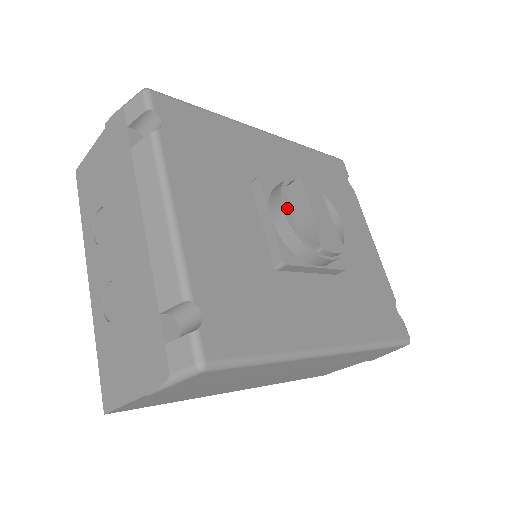
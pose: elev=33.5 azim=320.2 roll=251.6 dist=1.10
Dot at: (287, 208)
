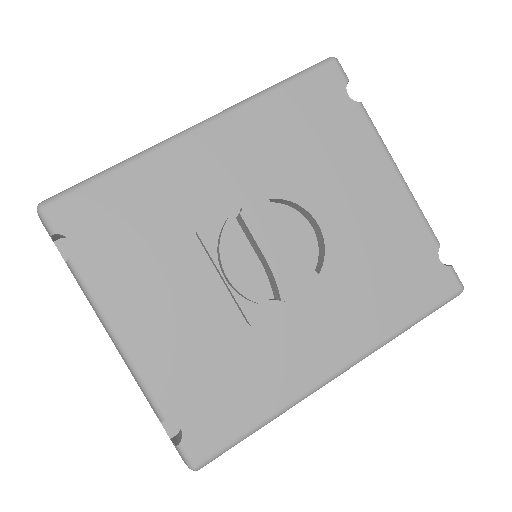
Dot at: (244, 246)
